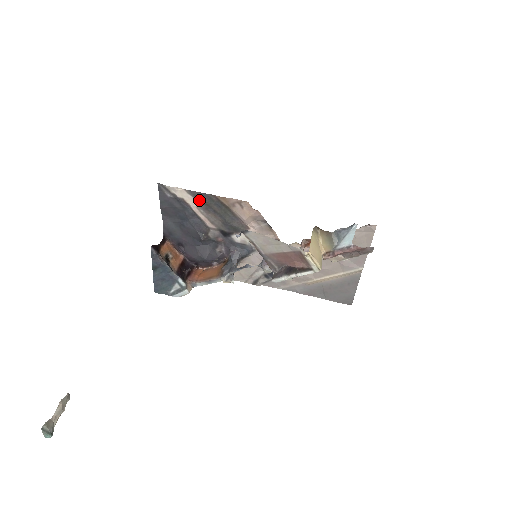
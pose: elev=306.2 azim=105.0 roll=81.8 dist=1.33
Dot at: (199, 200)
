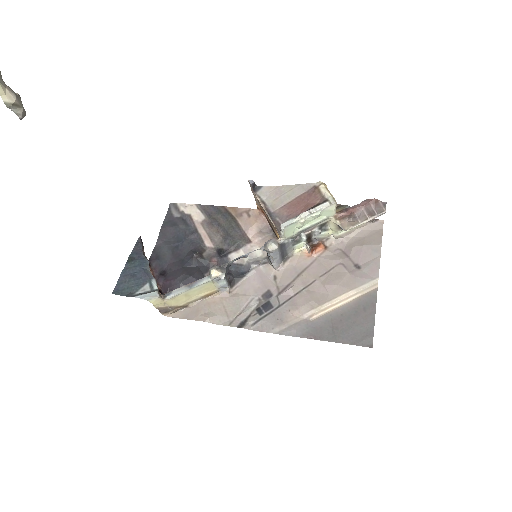
Dot at: (206, 214)
